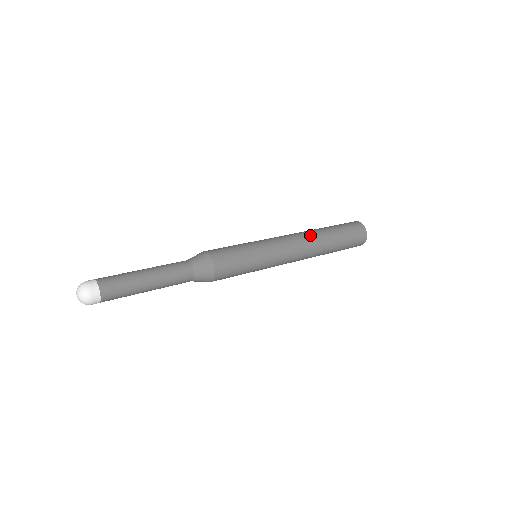
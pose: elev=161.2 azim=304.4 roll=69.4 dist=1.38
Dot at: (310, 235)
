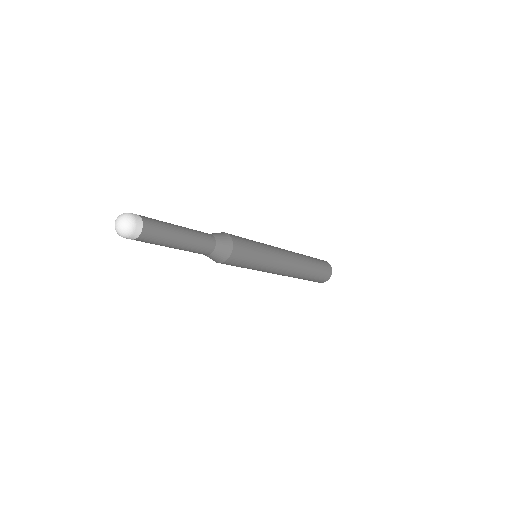
Dot at: occluded
